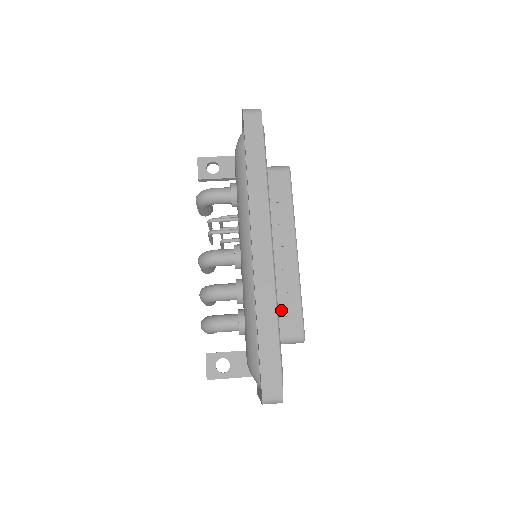
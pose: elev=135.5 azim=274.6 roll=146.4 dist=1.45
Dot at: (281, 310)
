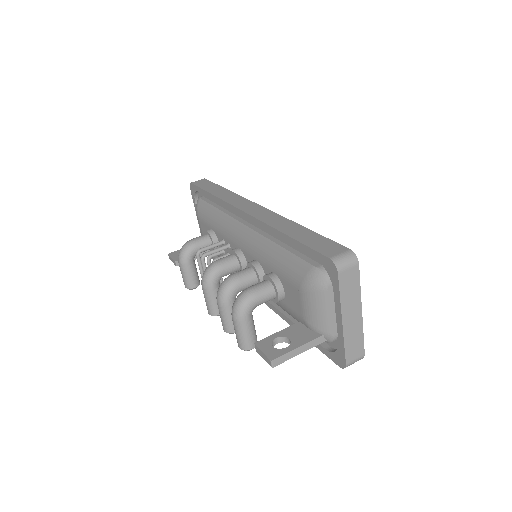
Dot at: occluded
